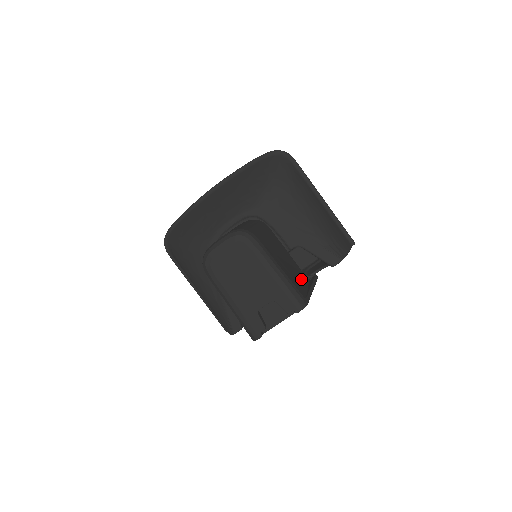
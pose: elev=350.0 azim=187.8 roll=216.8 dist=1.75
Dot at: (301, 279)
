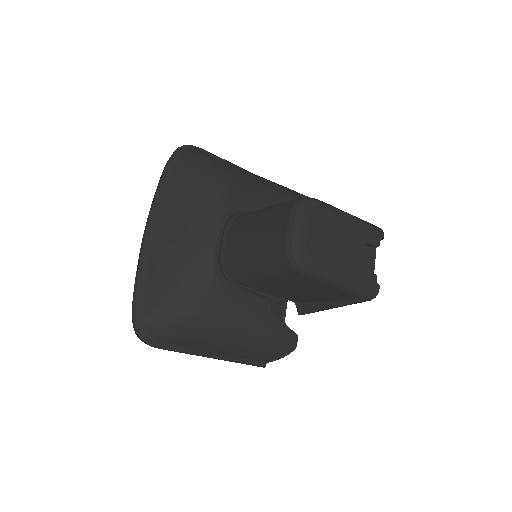
Dot at: occluded
